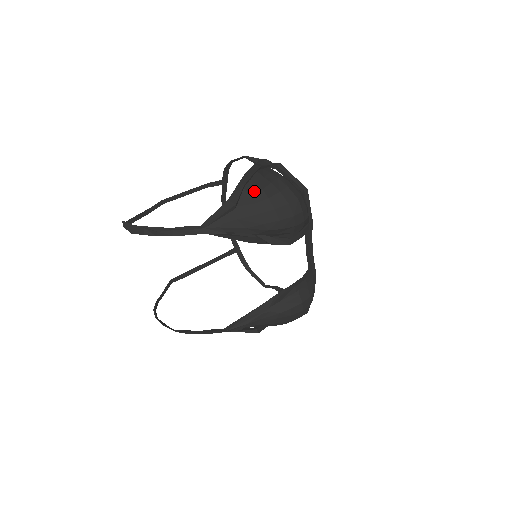
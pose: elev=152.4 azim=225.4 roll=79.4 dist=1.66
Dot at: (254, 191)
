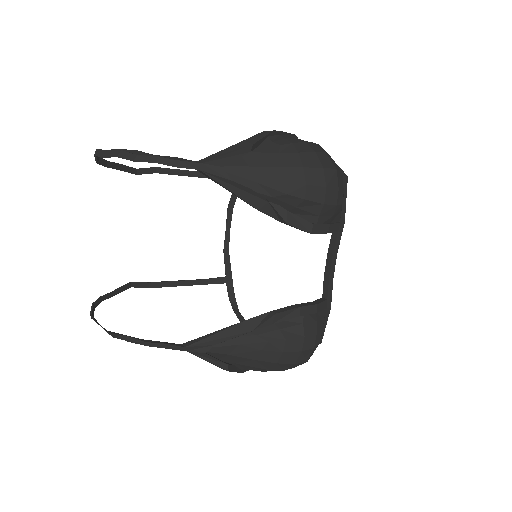
Dot at: (281, 142)
